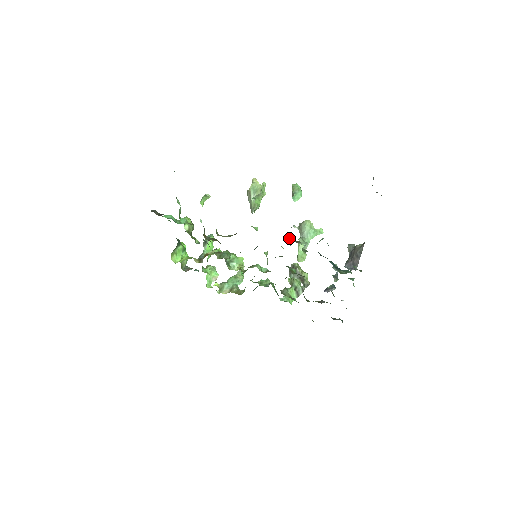
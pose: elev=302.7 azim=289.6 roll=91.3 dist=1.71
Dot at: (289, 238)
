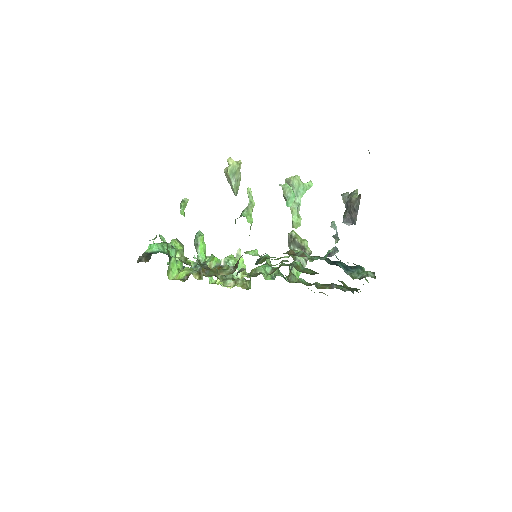
Dot at: occluded
